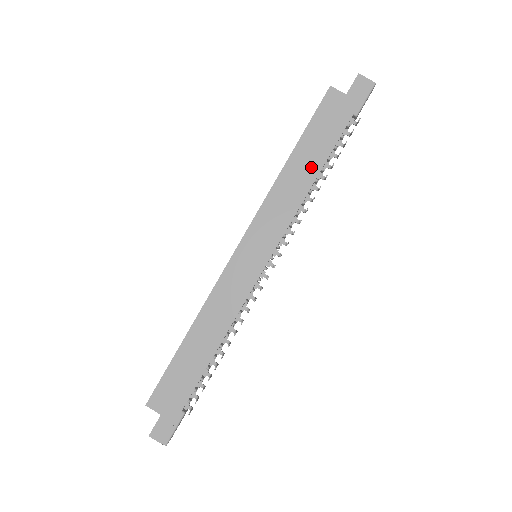
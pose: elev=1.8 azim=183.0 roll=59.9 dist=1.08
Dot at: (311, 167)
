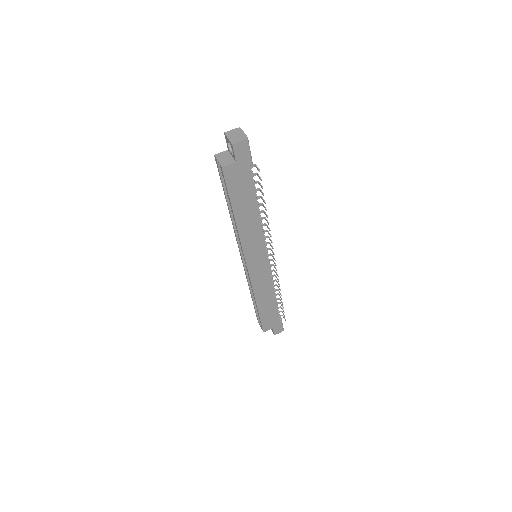
Dot at: (251, 210)
